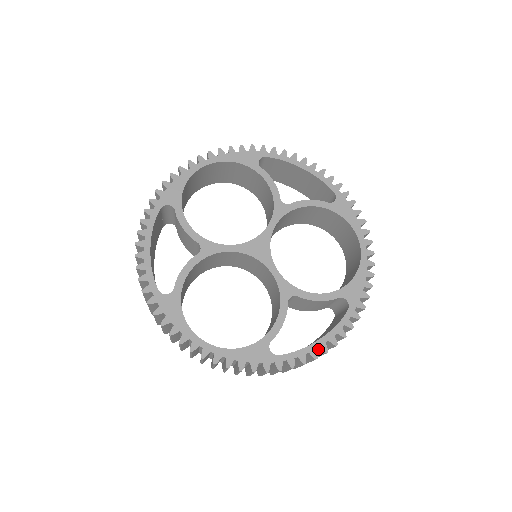
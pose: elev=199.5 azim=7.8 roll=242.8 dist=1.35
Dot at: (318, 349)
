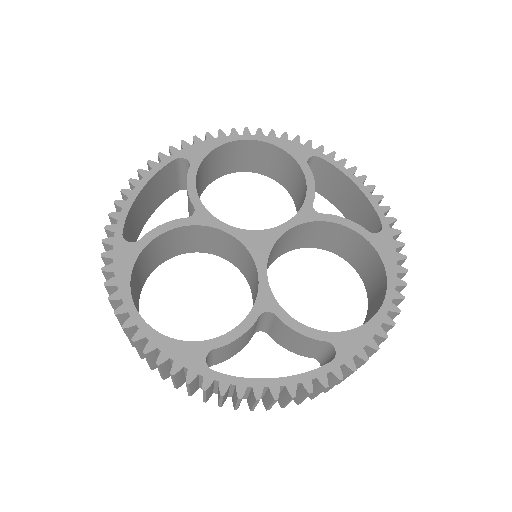
Dot at: (268, 391)
